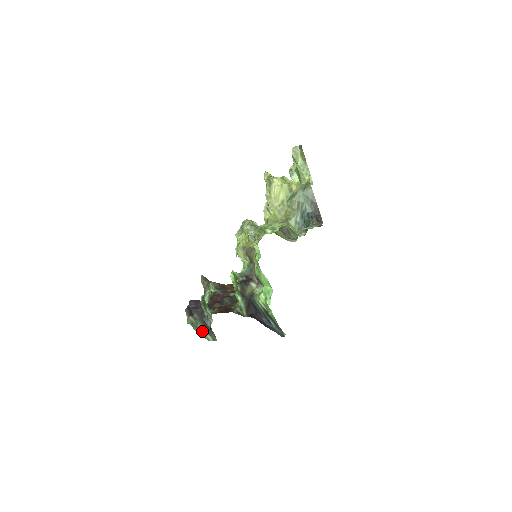
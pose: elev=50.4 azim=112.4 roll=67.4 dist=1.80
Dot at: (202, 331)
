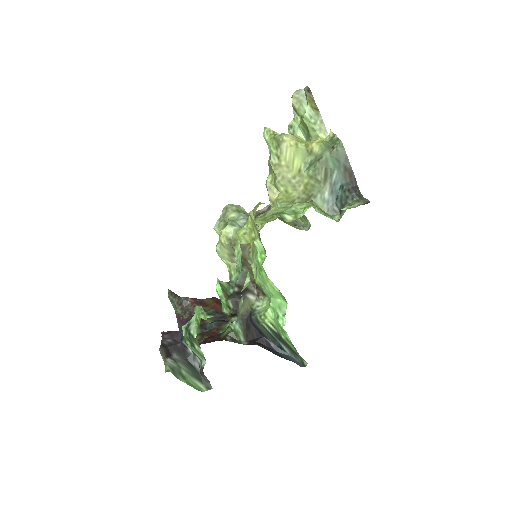
Dot at: (189, 378)
